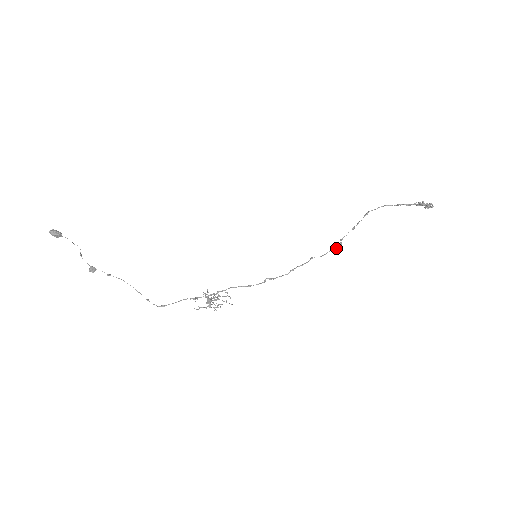
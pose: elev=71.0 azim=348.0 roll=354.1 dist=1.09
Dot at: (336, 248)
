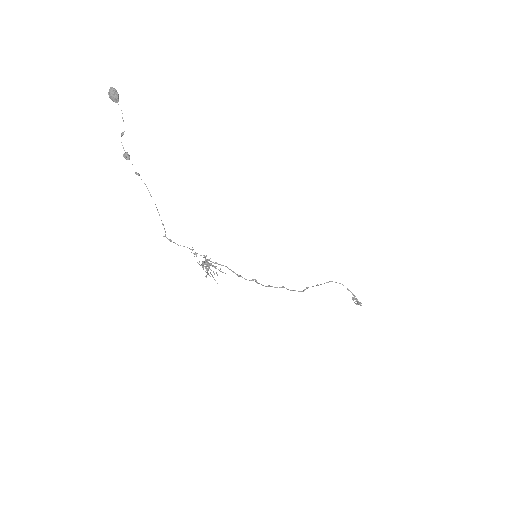
Dot at: (301, 291)
